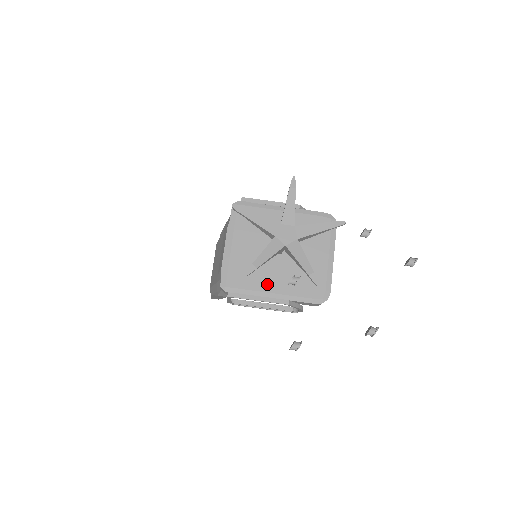
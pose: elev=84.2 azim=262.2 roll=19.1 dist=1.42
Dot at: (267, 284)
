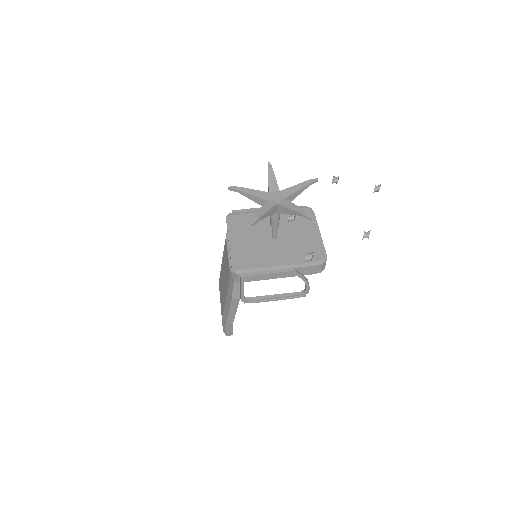
Dot at: (272, 261)
